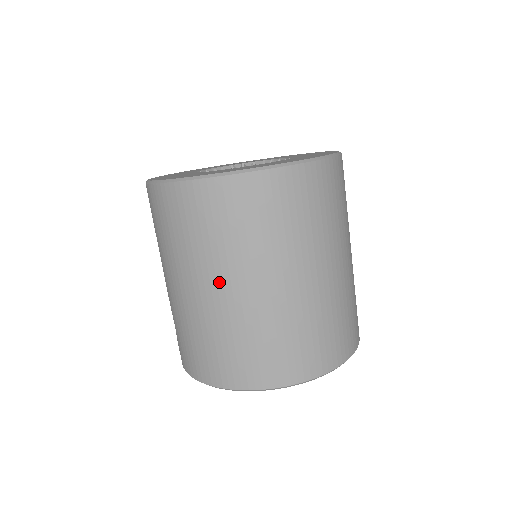
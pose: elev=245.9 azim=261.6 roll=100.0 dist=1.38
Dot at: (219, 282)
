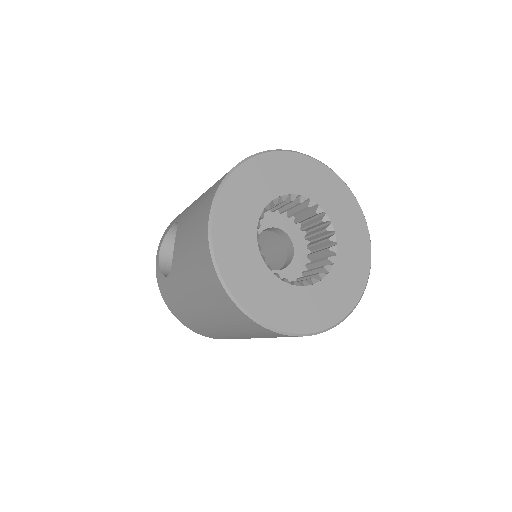
Dot at: (227, 330)
